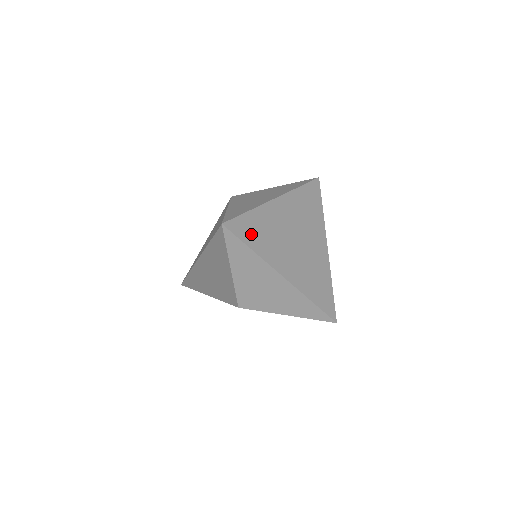
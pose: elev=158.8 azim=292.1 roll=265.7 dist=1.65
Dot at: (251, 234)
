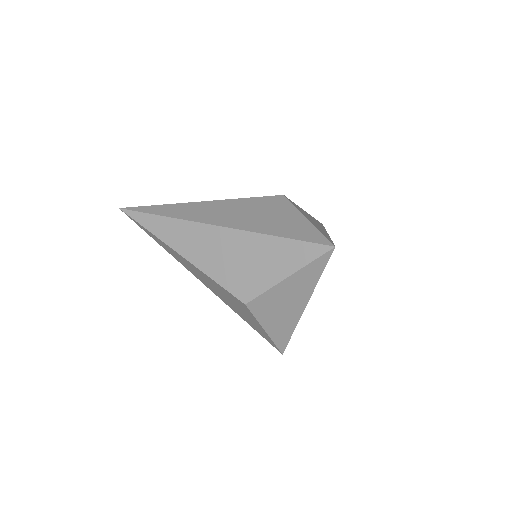
Dot at: occluded
